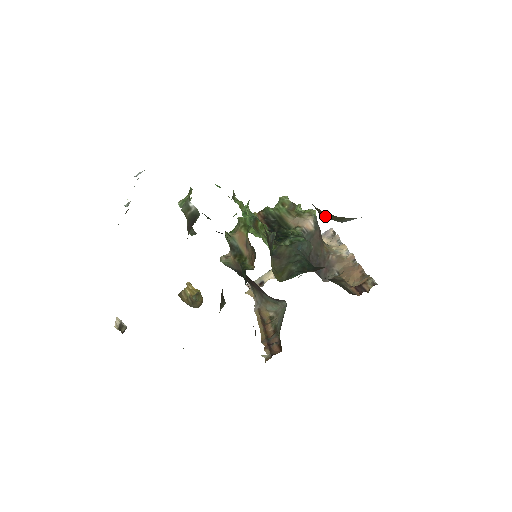
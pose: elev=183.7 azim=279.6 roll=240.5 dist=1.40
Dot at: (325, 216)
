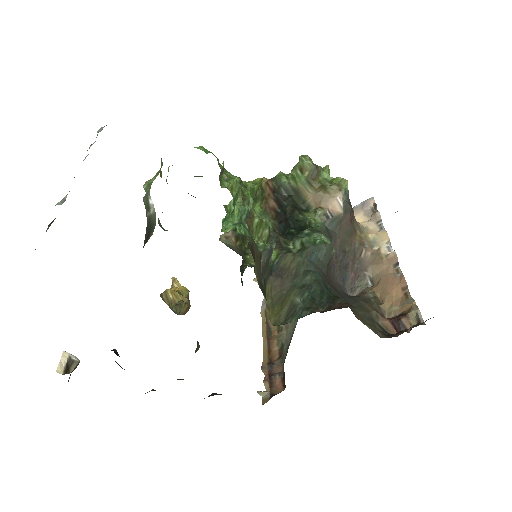
Dot at: occluded
